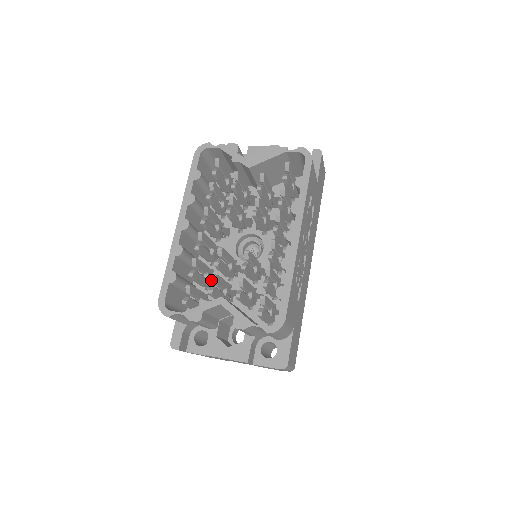
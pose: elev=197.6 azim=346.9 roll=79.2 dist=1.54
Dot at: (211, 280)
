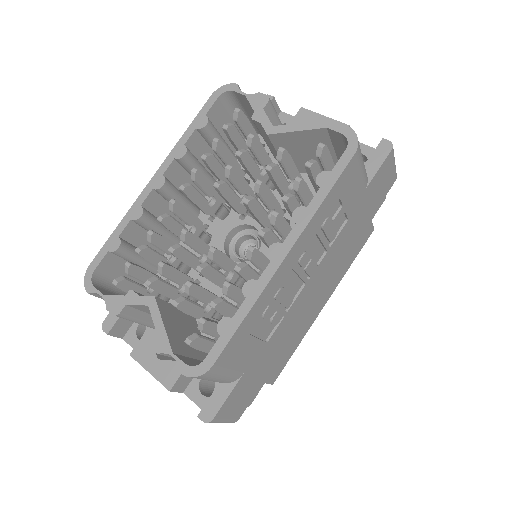
Dot at: (185, 265)
